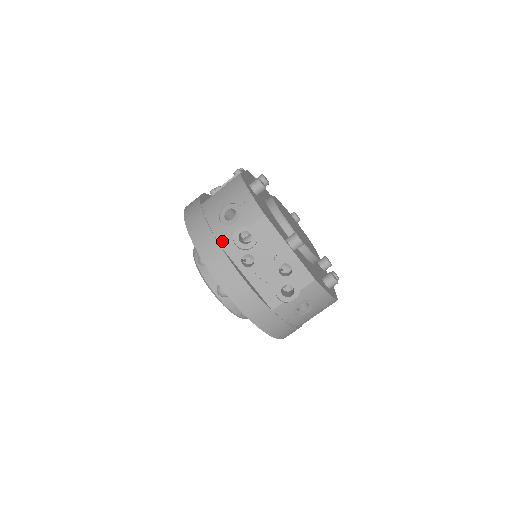
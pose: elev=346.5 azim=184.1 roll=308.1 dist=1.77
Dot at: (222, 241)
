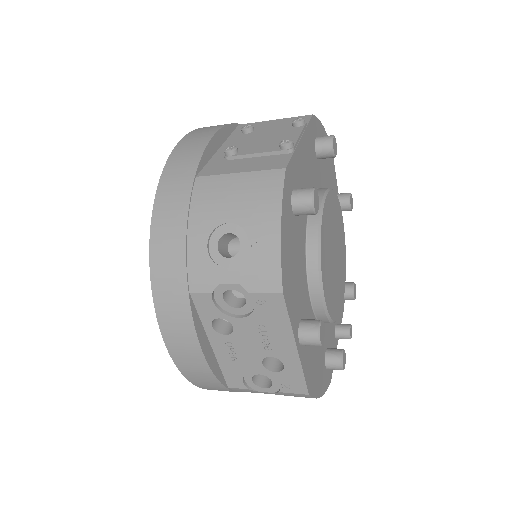
Dot at: (194, 283)
